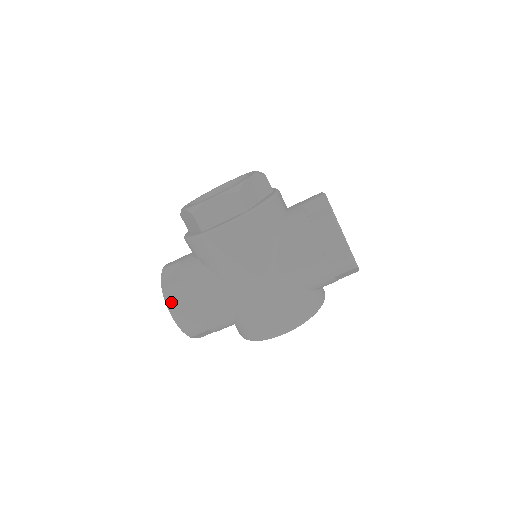
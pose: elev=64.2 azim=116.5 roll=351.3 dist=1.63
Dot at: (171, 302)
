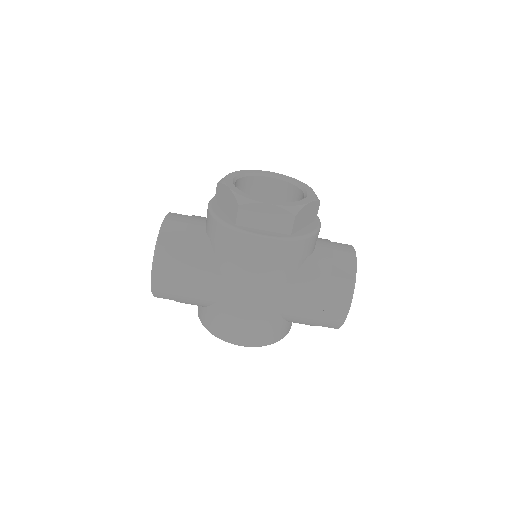
Dot at: (160, 262)
